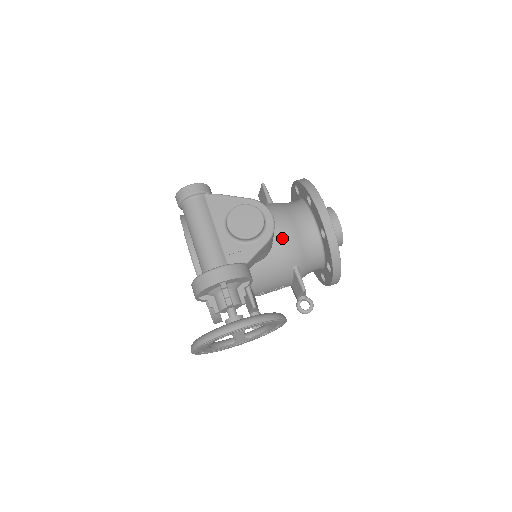
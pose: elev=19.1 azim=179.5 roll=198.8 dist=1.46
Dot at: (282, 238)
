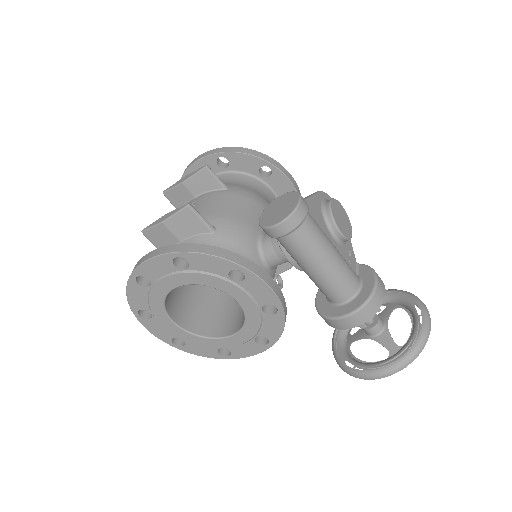
Dot at: occluded
